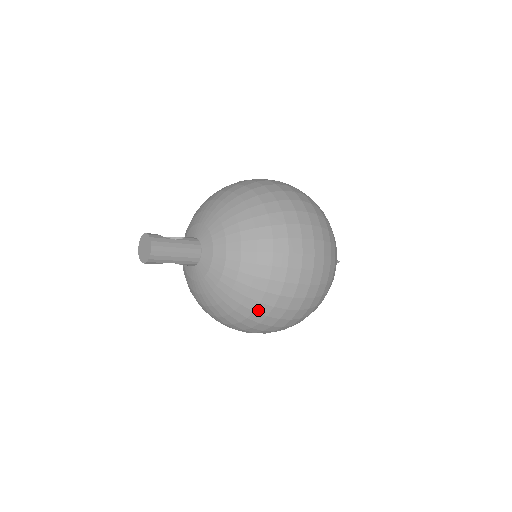
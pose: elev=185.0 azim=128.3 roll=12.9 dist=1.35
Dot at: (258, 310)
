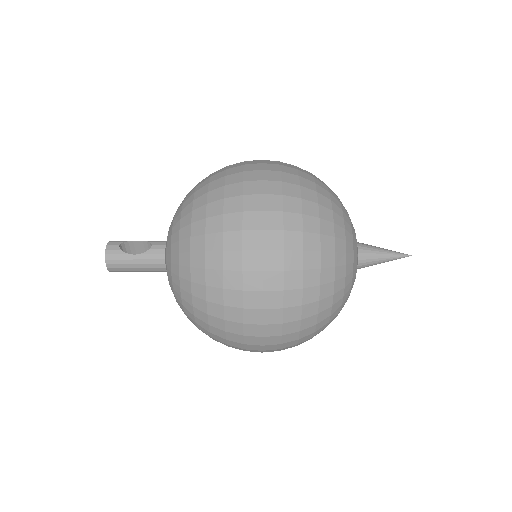
Dot at: occluded
